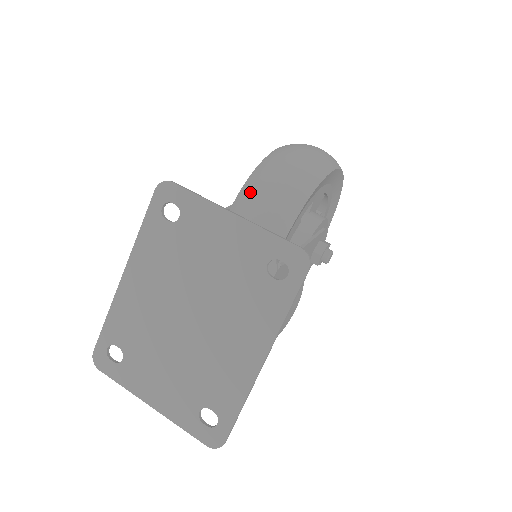
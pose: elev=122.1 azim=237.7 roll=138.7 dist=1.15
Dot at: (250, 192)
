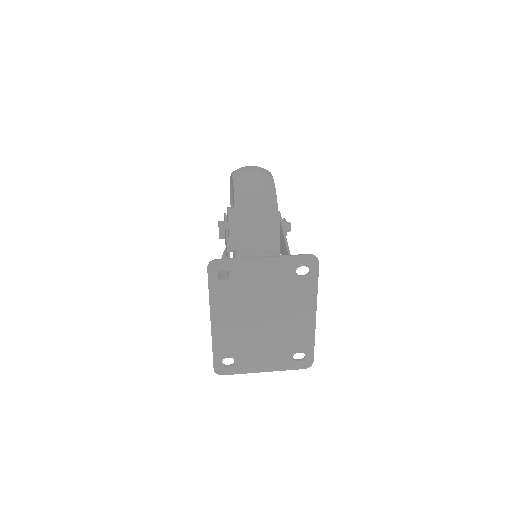
Dot at: (245, 230)
